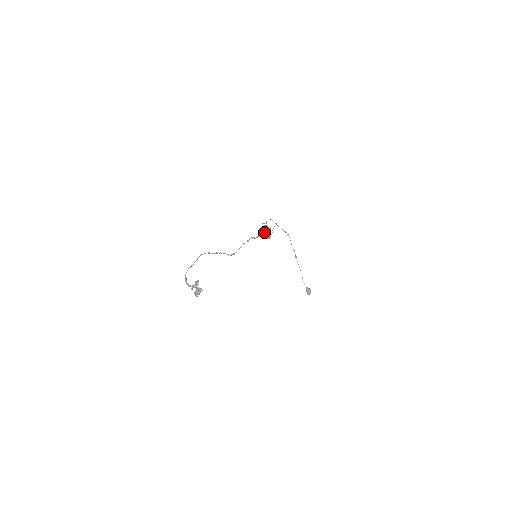
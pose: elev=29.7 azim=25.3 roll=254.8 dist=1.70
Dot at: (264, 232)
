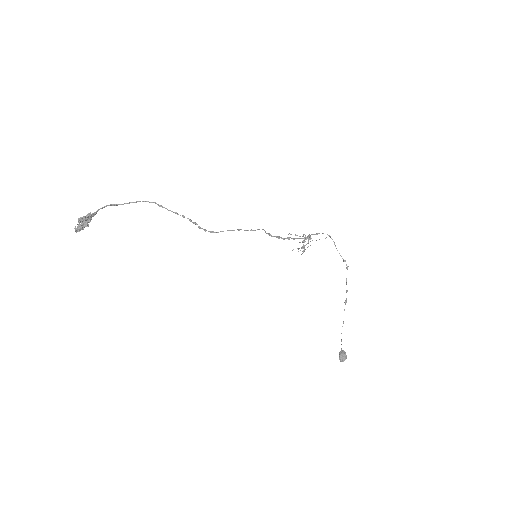
Dot at: (302, 242)
